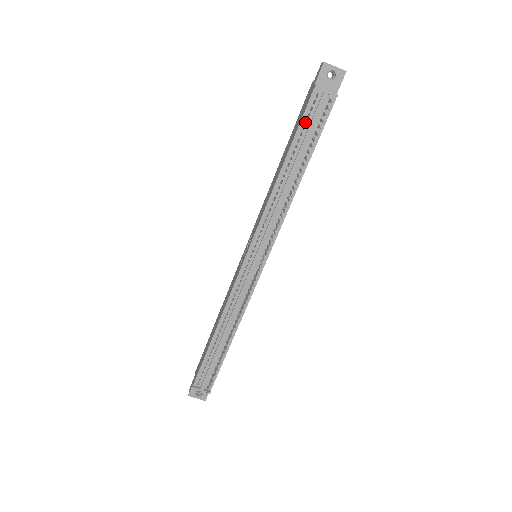
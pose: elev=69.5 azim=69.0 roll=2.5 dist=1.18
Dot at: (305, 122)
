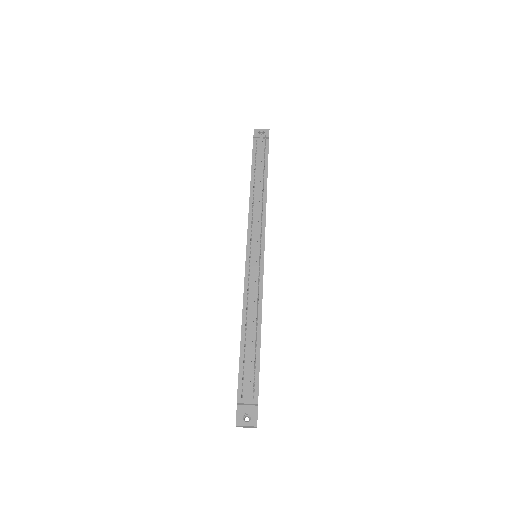
Dot at: occluded
